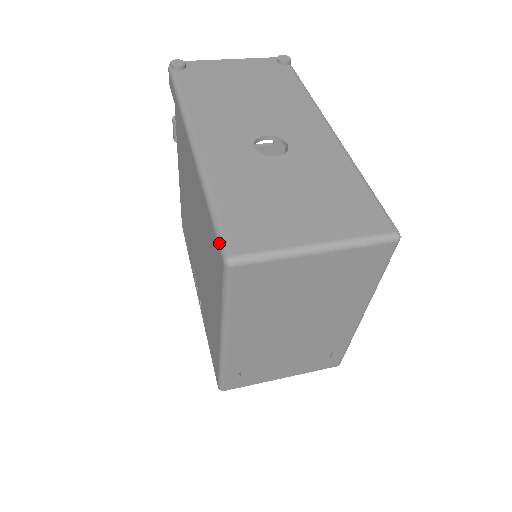
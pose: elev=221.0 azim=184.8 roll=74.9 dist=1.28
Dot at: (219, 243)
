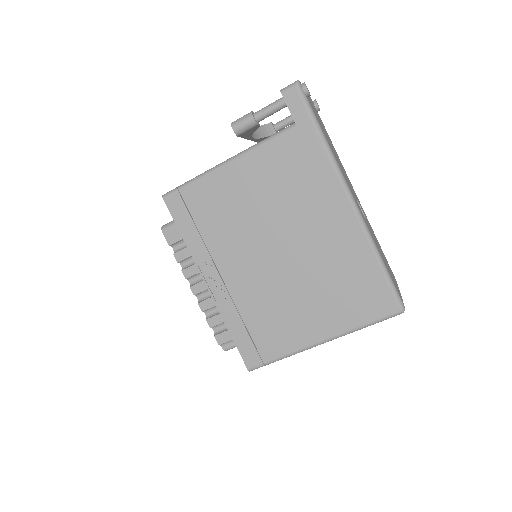
Dot at: (397, 297)
